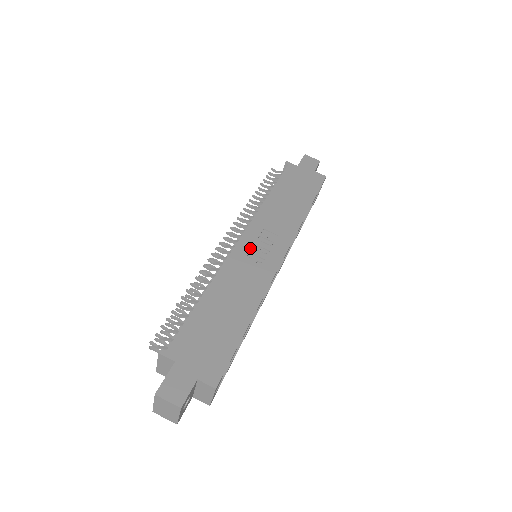
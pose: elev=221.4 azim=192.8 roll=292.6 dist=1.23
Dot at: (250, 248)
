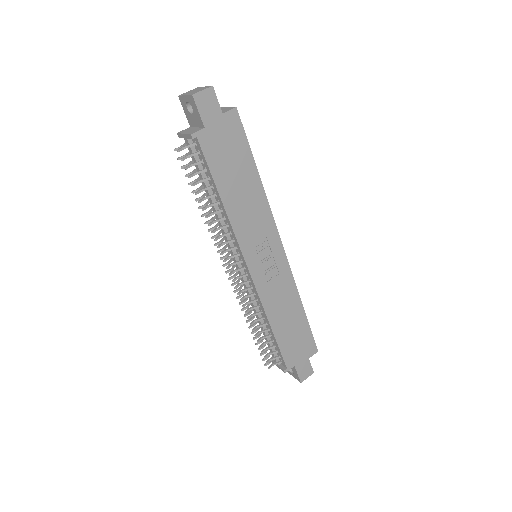
Dot at: (261, 270)
